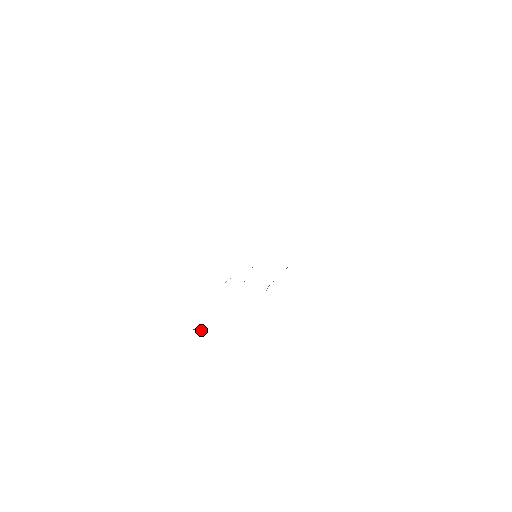
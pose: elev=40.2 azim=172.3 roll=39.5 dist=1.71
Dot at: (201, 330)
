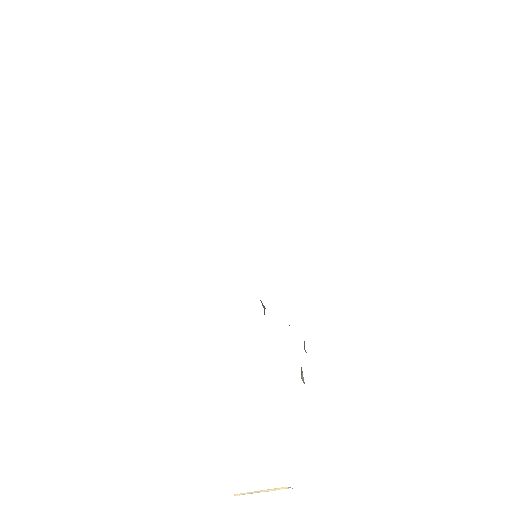
Dot at: occluded
